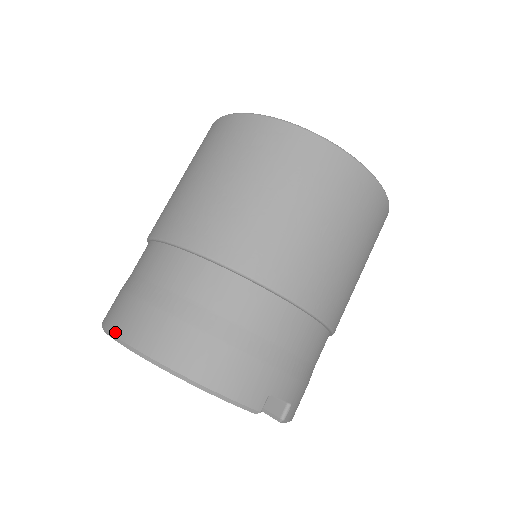
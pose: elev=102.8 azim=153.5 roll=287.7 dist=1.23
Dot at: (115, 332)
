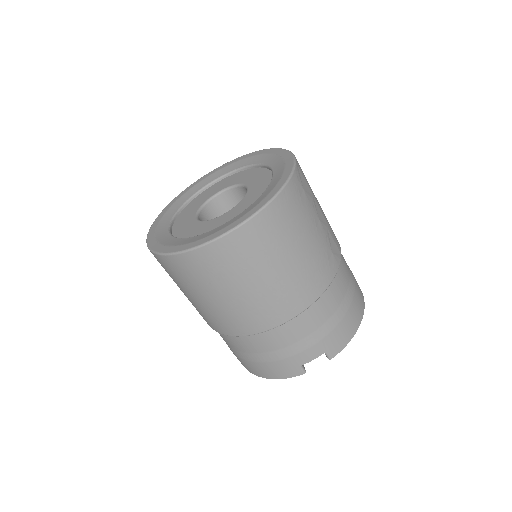
Dot at: occluded
